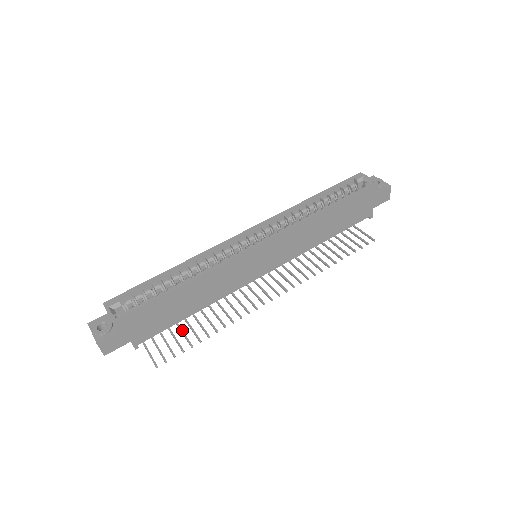
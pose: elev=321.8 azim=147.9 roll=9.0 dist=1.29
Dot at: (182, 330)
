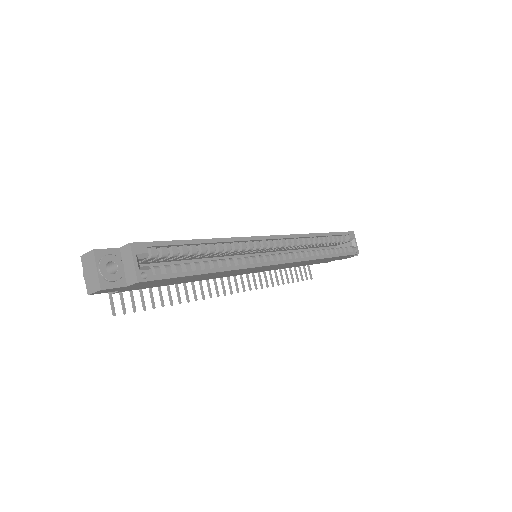
Dot at: occluded
